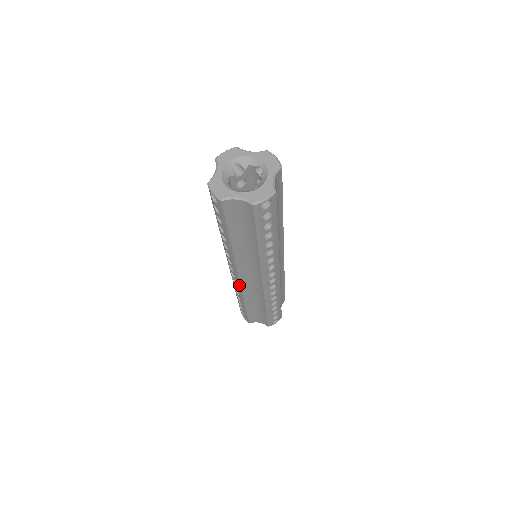
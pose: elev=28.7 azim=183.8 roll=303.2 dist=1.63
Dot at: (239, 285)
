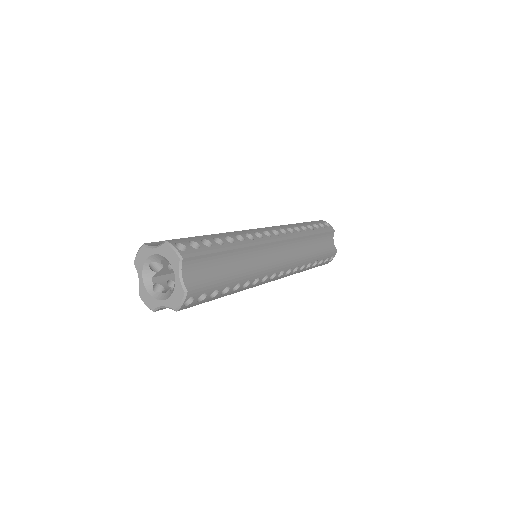
Dot at: occluded
